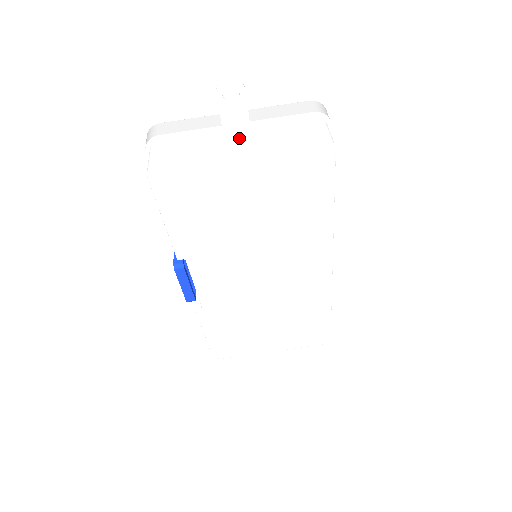
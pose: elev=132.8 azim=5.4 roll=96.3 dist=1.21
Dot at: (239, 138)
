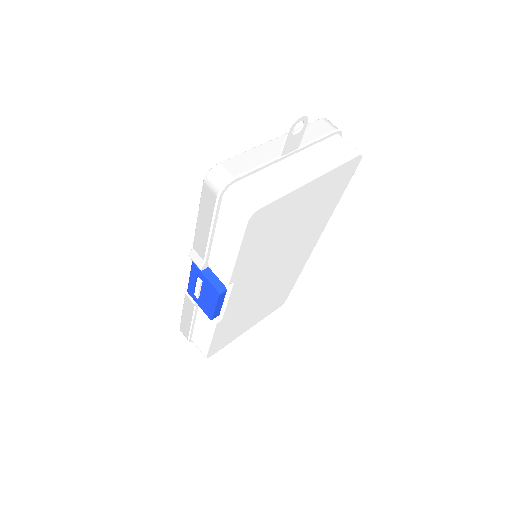
Dot at: (301, 165)
